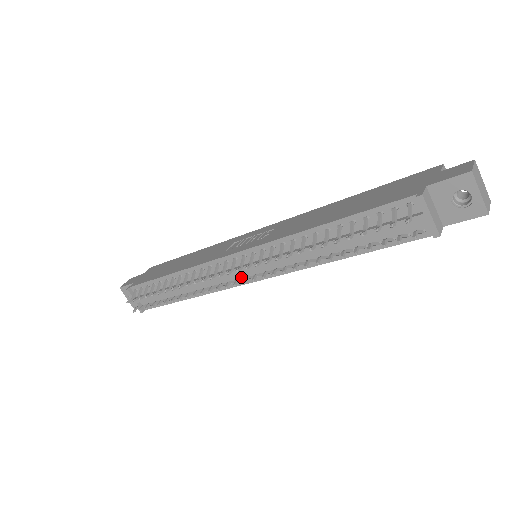
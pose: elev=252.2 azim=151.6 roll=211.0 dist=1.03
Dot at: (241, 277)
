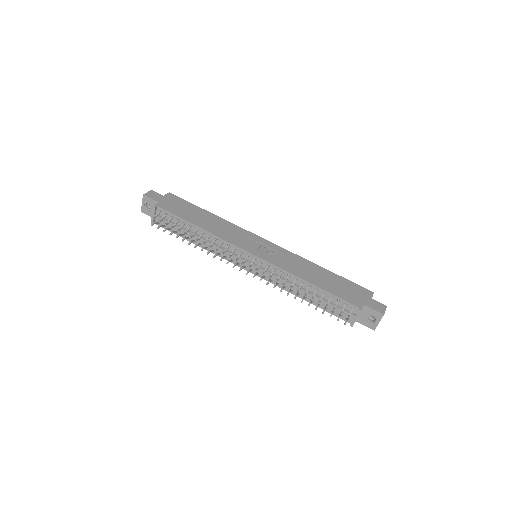
Dot at: occluded
